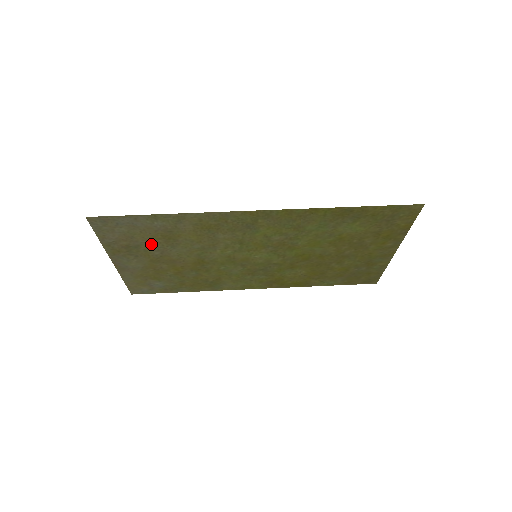
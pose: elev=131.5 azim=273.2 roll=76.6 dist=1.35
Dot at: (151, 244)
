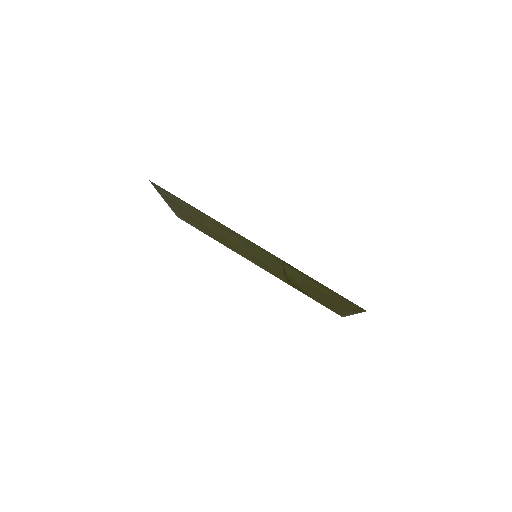
Dot at: (188, 211)
